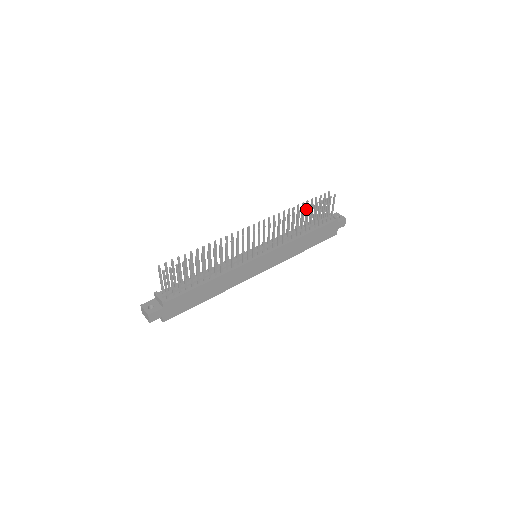
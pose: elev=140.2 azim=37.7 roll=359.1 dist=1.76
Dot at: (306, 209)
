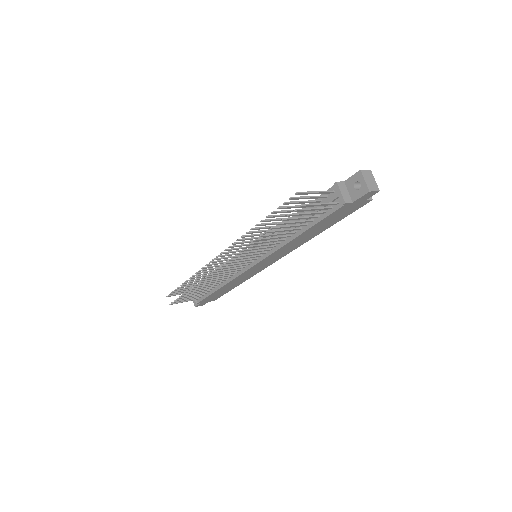
Dot at: occluded
